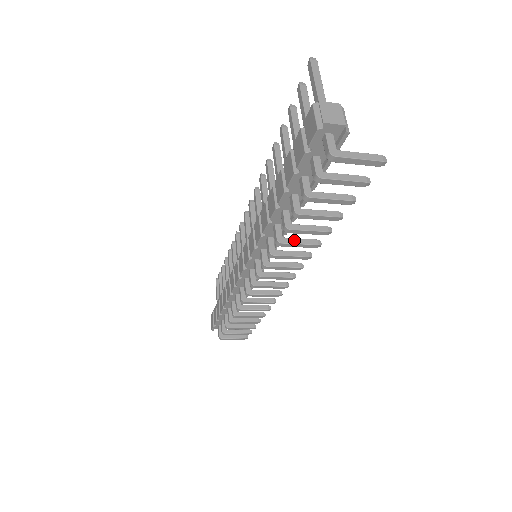
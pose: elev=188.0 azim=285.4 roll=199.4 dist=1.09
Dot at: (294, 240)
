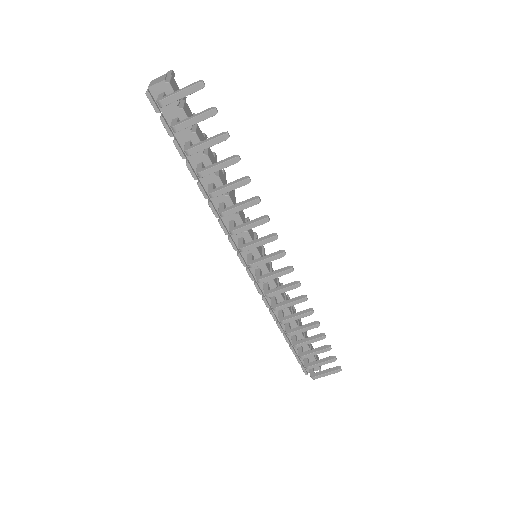
Dot at: (233, 206)
